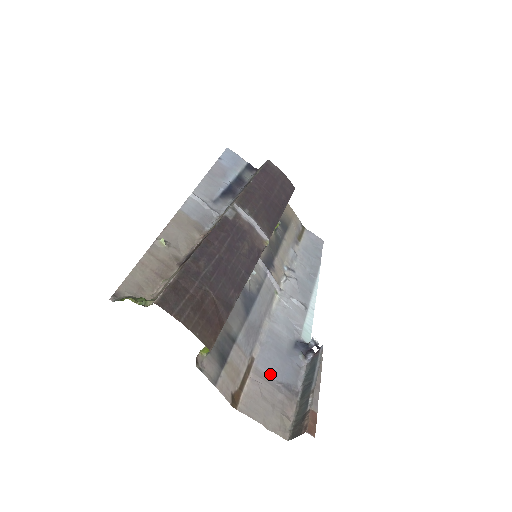
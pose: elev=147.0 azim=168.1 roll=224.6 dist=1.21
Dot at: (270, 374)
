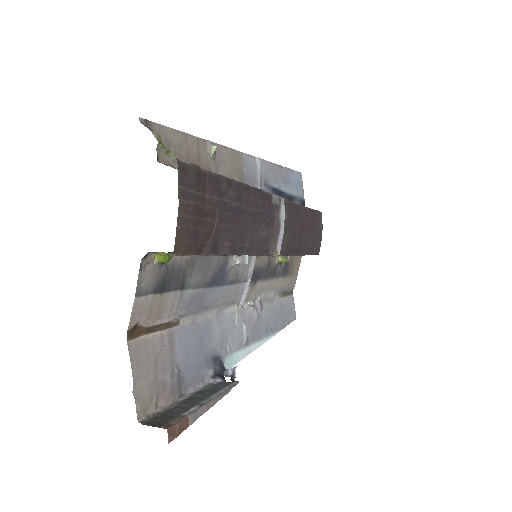
Dot at: (178, 352)
